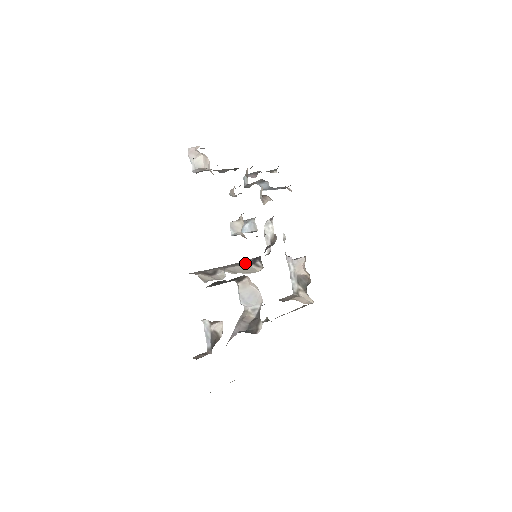
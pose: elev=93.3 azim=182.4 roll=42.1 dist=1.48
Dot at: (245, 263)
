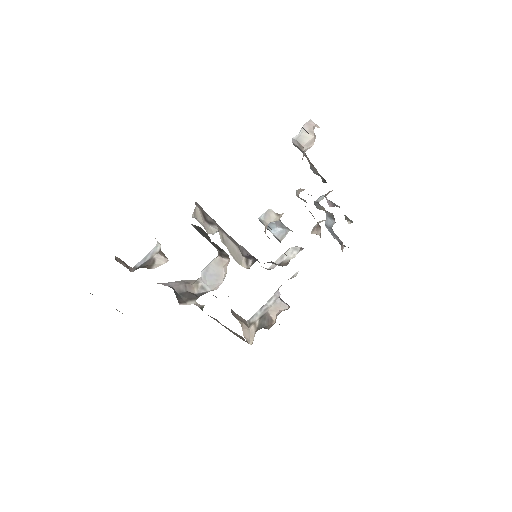
Dot at: (242, 250)
